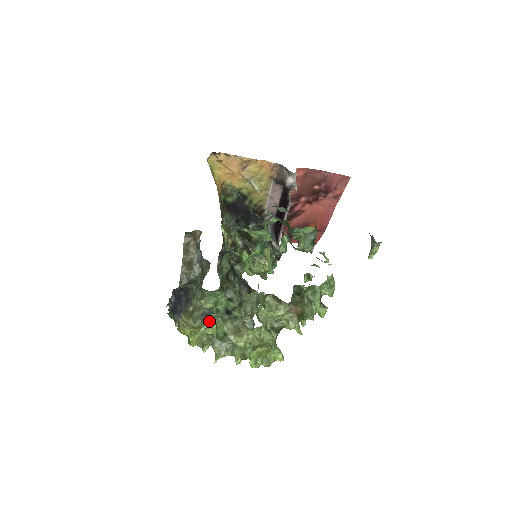
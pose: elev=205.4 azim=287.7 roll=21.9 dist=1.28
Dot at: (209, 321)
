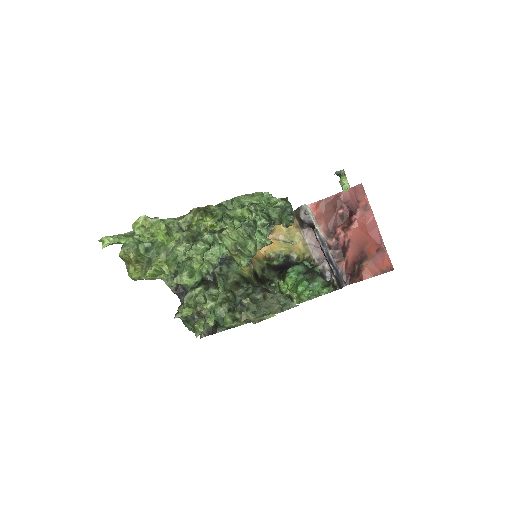
Dot at: (120, 235)
